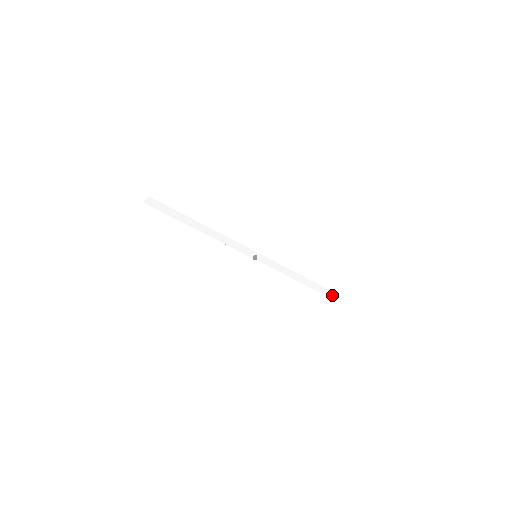
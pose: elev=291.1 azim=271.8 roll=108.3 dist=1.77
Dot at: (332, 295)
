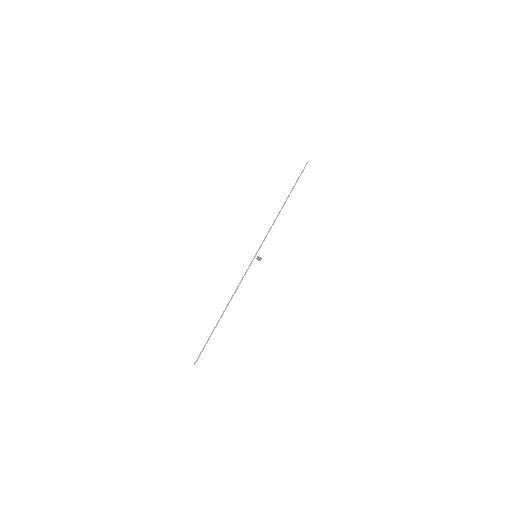
Dot at: occluded
